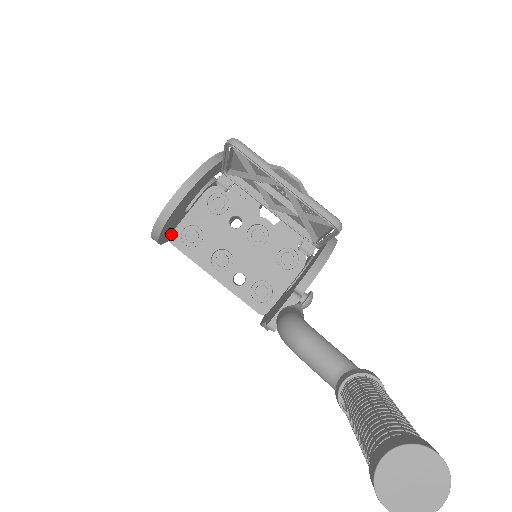
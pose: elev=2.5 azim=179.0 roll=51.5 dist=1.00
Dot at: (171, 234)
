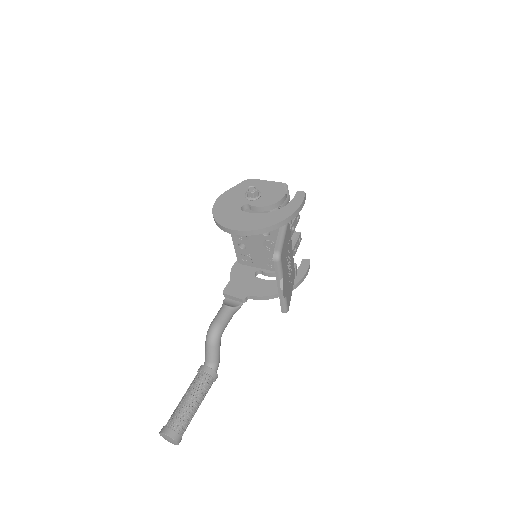
Dot at: occluded
